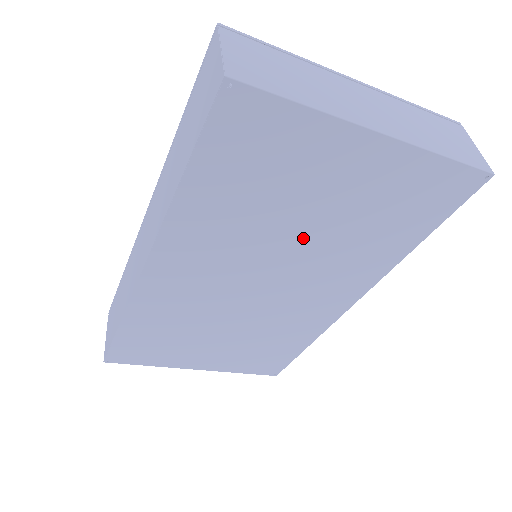
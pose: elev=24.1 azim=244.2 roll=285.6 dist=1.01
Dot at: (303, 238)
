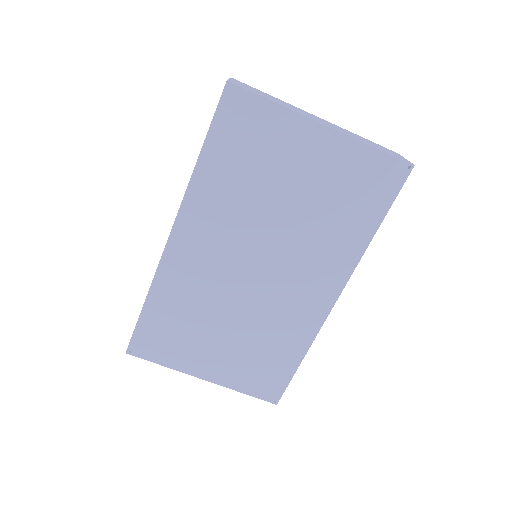
Dot at: (284, 216)
